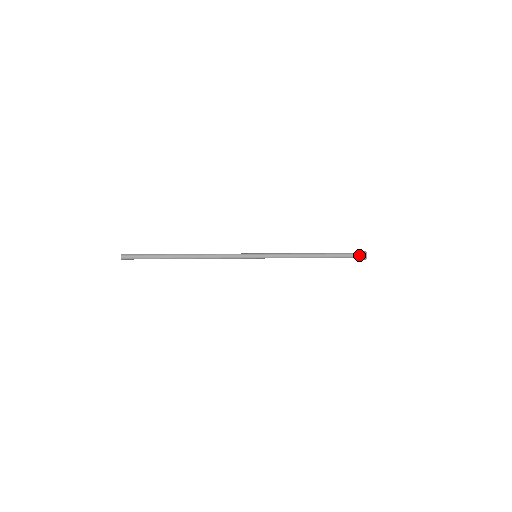
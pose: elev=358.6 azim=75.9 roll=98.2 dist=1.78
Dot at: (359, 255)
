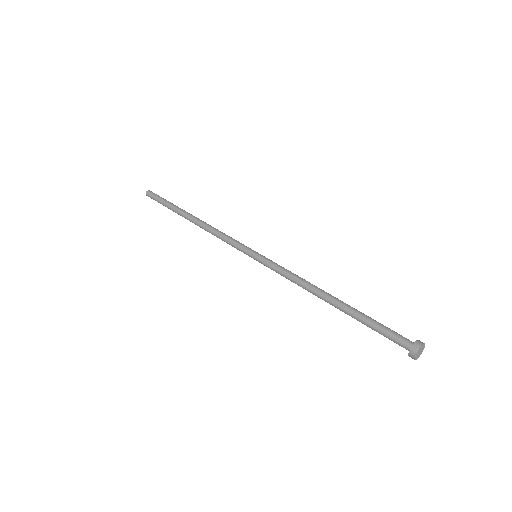
Dot at: (405, 342)
